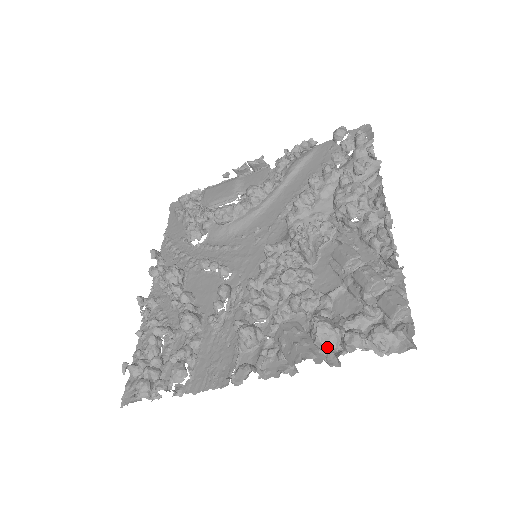
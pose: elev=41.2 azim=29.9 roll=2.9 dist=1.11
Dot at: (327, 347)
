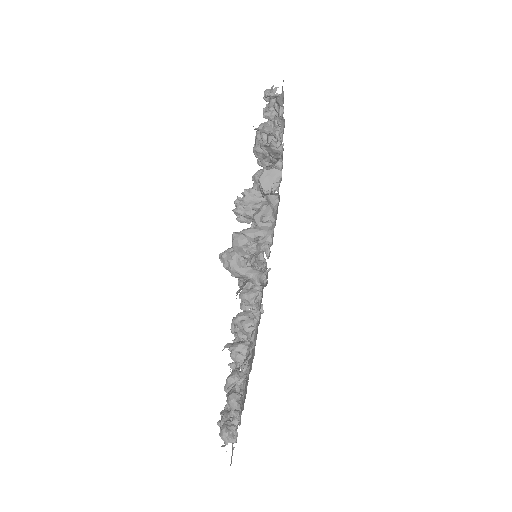
Dot at: (241, 270)
